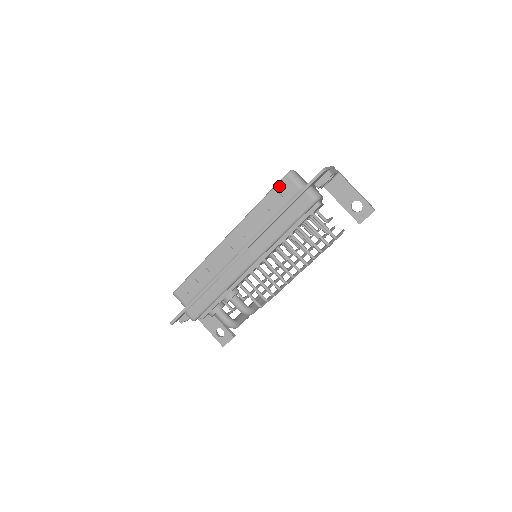
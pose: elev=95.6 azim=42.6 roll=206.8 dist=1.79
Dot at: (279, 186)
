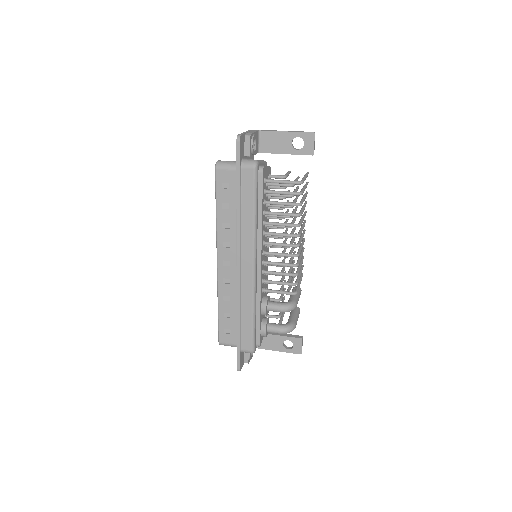
Dot at: (218, 183)
